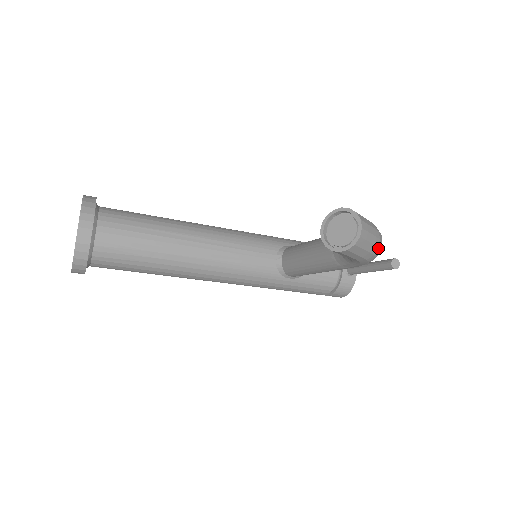
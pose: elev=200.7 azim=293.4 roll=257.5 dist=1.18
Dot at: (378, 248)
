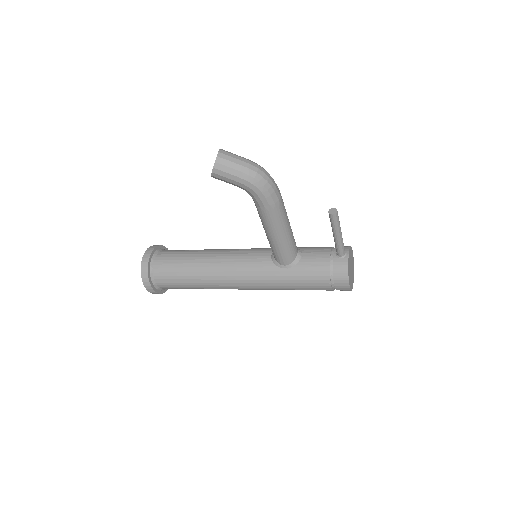
Dot at: (250, 170)
